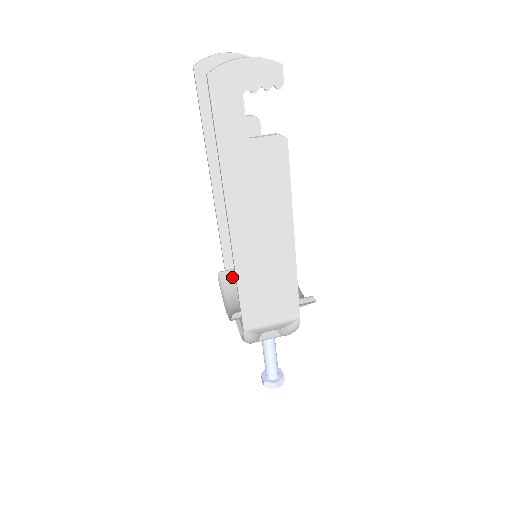
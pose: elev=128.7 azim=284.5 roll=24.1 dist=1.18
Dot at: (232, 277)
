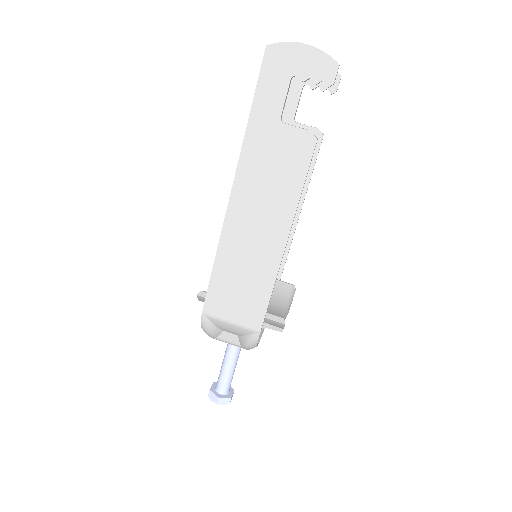
Dot at: occluded
